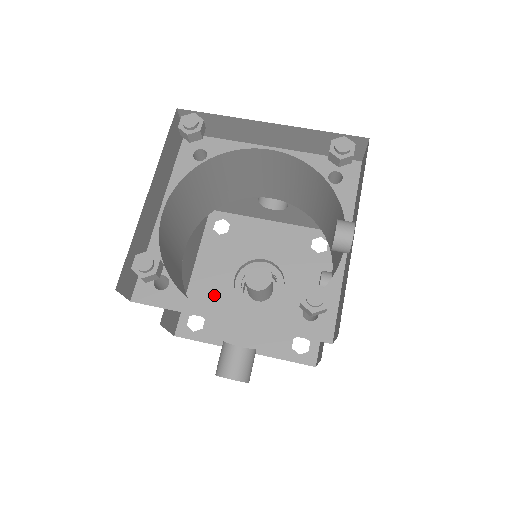
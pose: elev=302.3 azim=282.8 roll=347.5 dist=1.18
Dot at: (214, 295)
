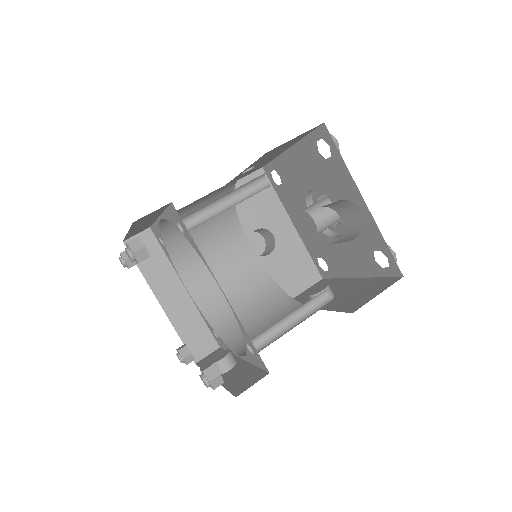
Dot at: (293, 180)
